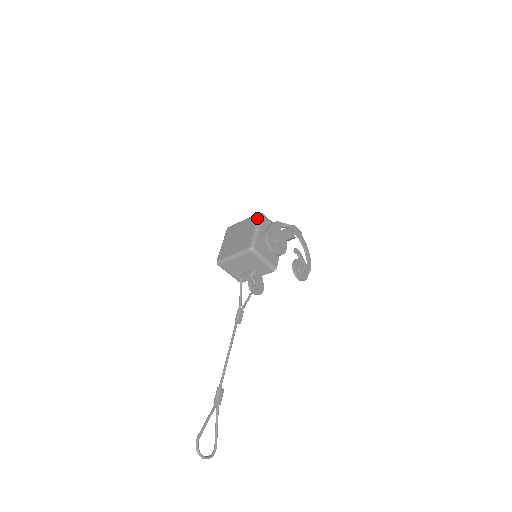
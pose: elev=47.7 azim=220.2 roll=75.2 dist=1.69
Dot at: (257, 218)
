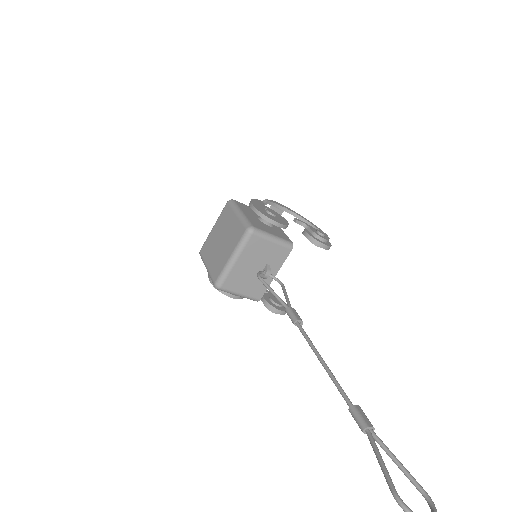
Dot at: (230, 205)
